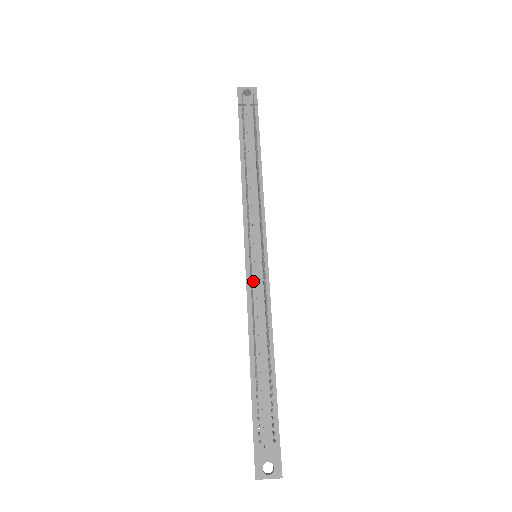
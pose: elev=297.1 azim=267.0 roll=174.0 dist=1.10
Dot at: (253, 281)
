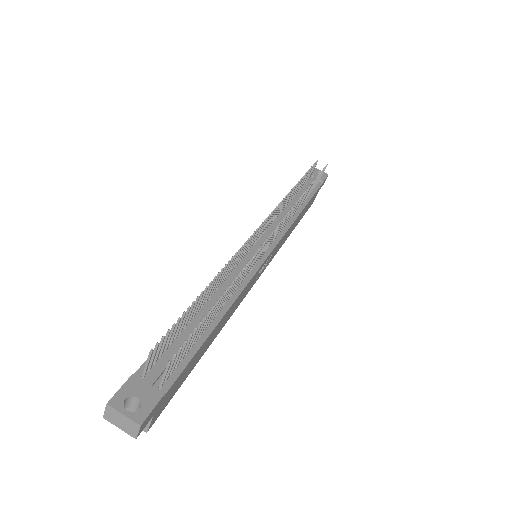
Dot at: (243, 260)
